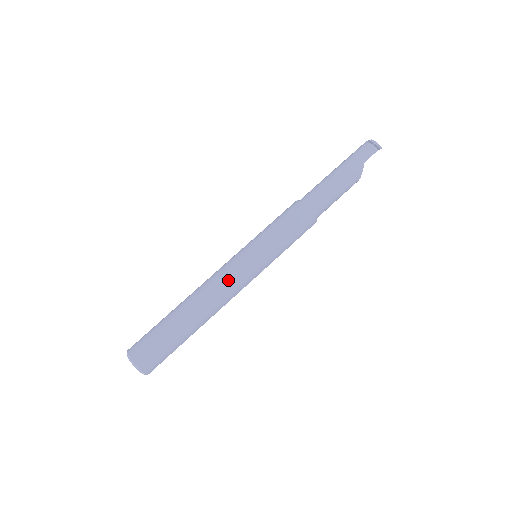
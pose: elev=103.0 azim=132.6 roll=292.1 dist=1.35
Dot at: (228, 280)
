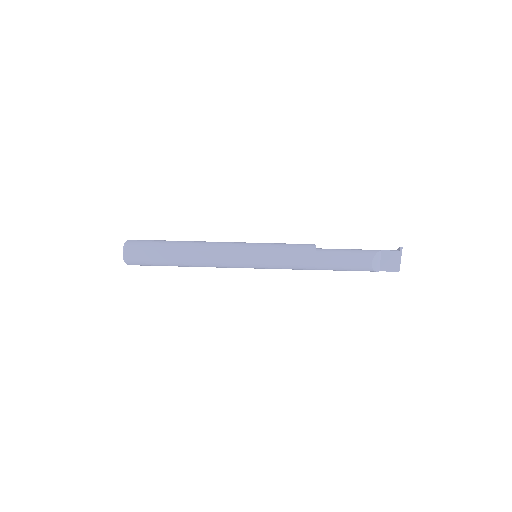
Dot at: (224, 242)
